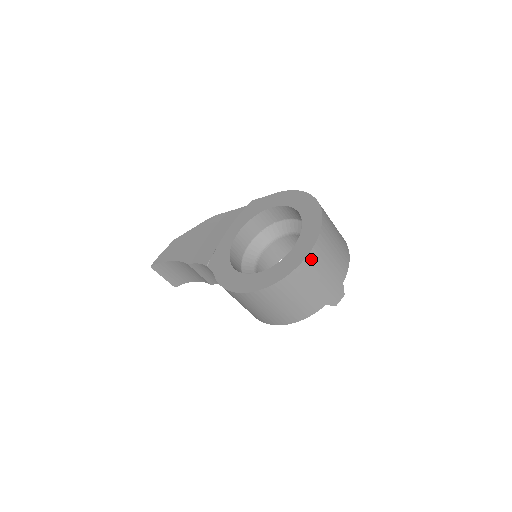
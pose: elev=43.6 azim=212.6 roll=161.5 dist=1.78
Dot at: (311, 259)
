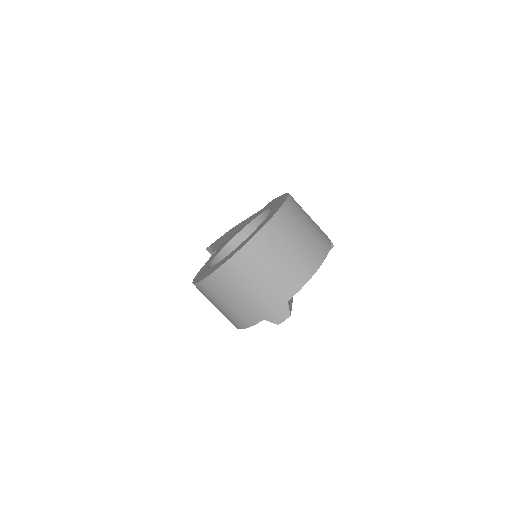
Dot at: (235, 264)
